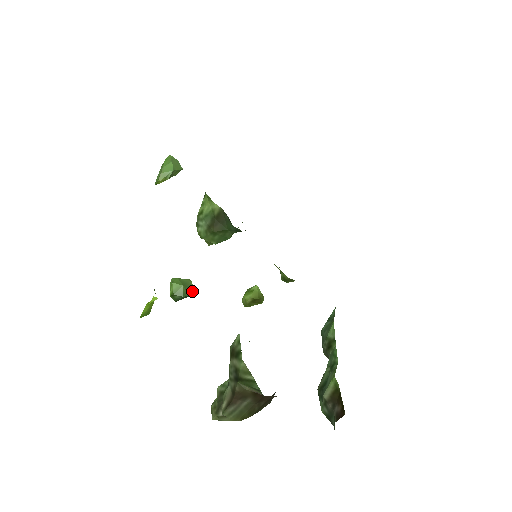
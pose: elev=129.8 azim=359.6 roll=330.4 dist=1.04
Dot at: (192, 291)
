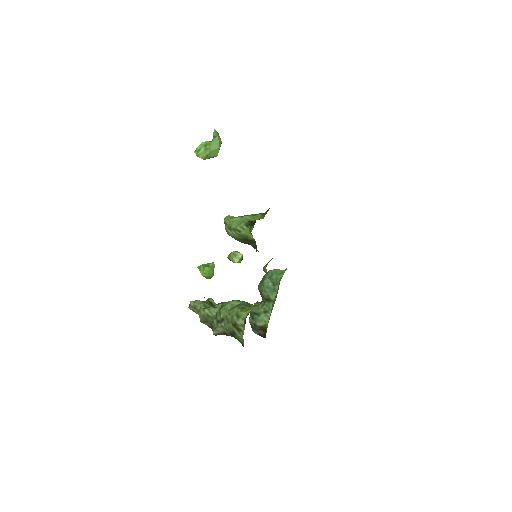
Dot at: occluded
